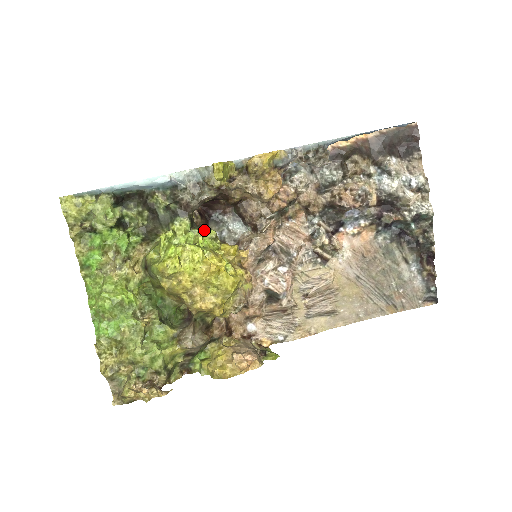
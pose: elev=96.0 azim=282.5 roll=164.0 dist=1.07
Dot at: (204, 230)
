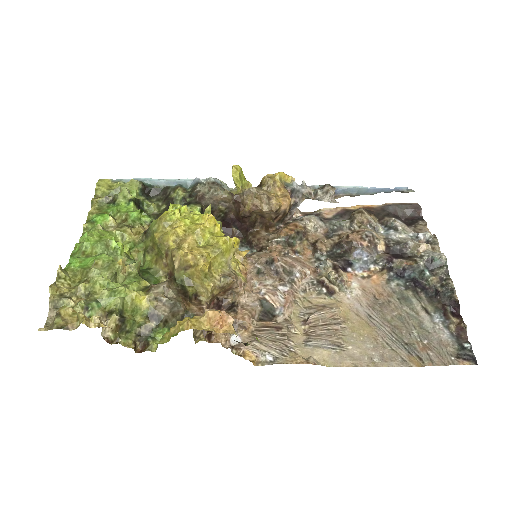
Dot at: occluded
